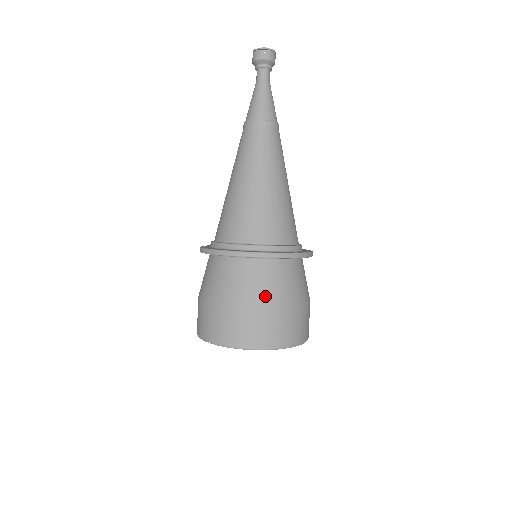
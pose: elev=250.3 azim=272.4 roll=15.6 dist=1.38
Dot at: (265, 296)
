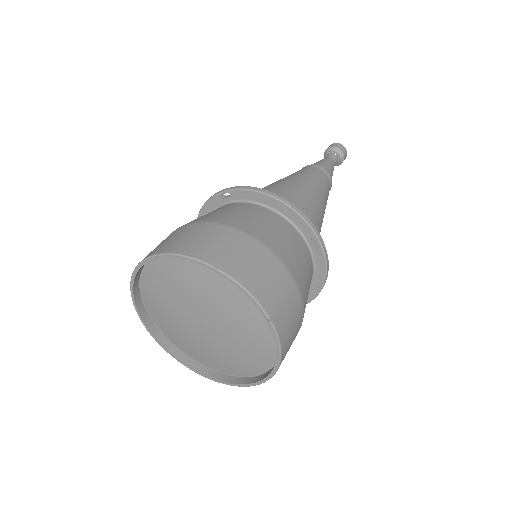
Dot at: (265, 234)
